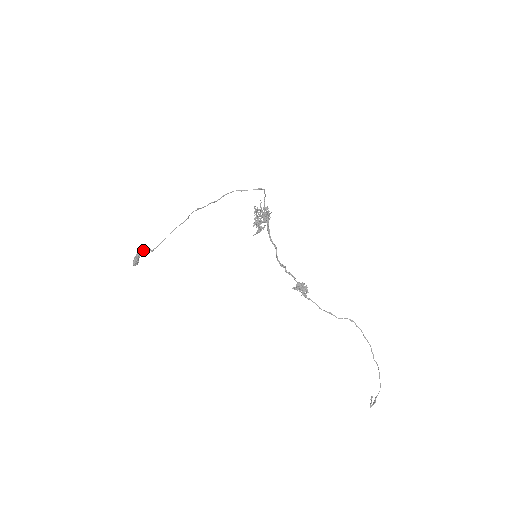
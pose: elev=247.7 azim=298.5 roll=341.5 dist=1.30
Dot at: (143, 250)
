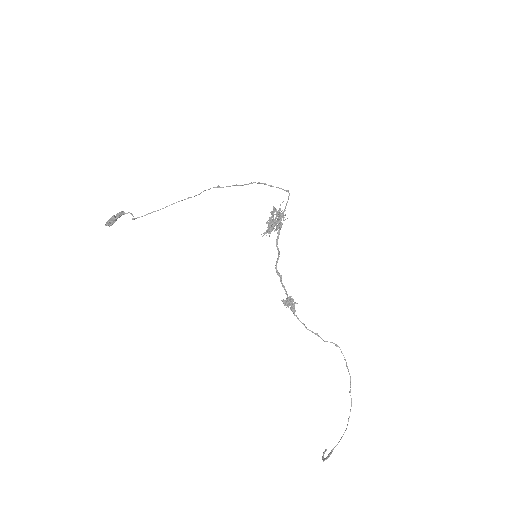
Dot at: (125, 213)
